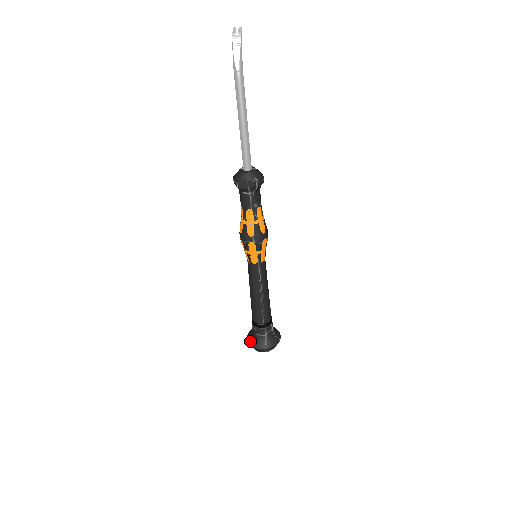
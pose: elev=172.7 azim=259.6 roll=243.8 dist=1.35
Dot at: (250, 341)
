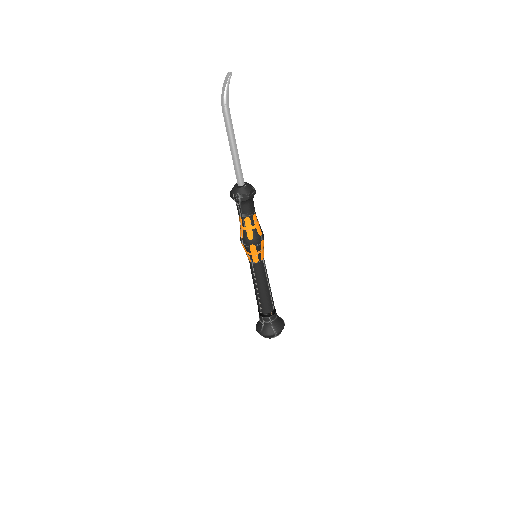
Dot at: (257, 322)
